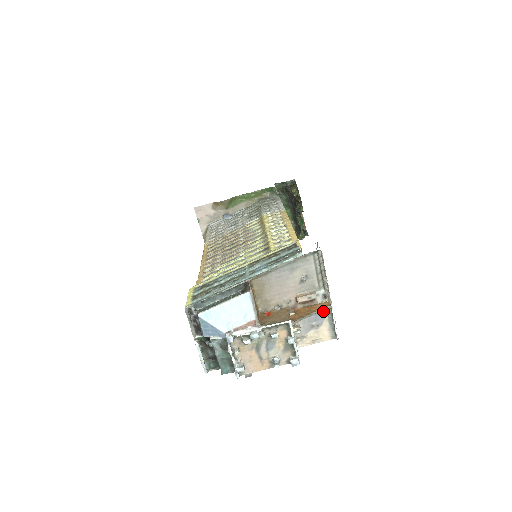
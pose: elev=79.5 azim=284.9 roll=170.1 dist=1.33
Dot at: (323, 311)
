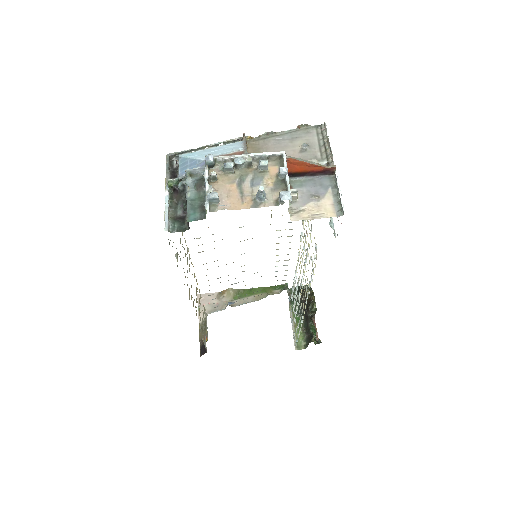
Dot at: (326, 183)
